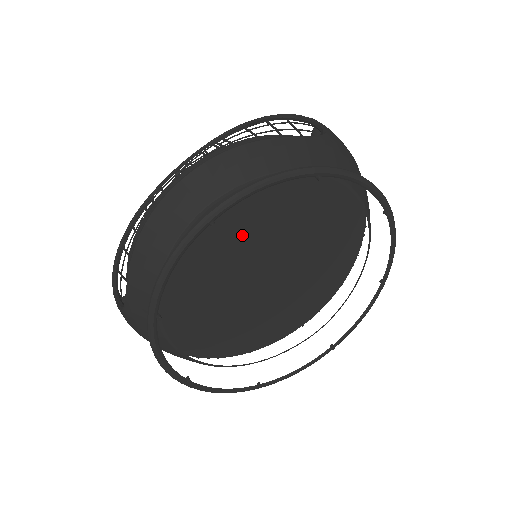
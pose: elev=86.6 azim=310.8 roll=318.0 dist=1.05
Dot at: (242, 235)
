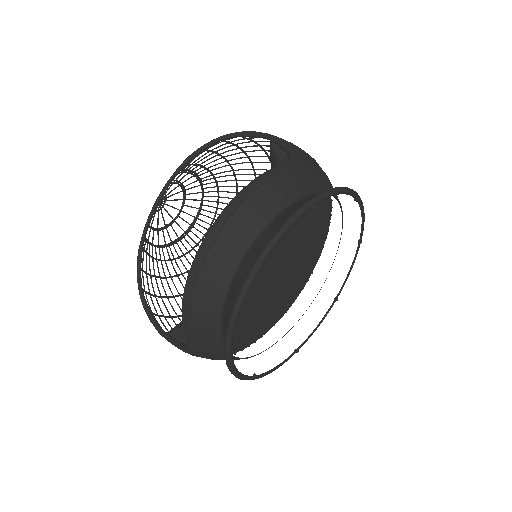
Dot at: occluded
